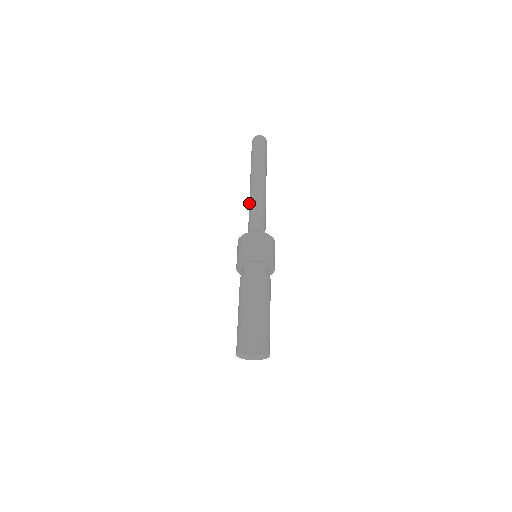
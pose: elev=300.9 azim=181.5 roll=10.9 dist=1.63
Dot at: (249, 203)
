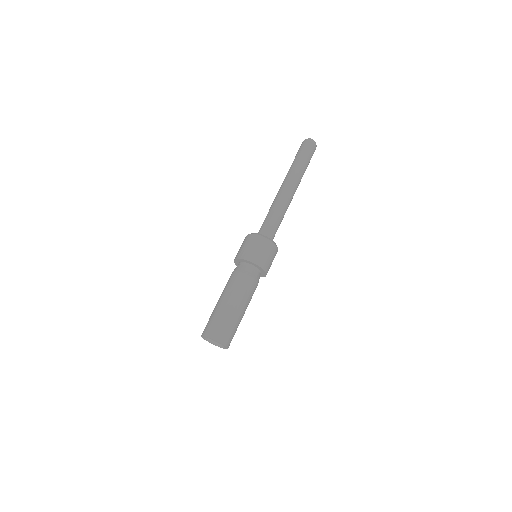
Dot at: (271, 205)
